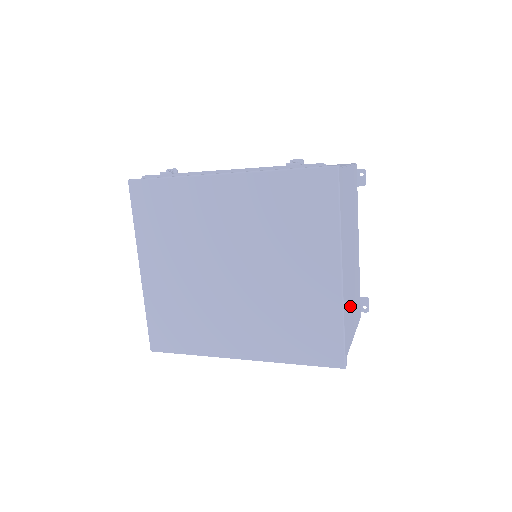
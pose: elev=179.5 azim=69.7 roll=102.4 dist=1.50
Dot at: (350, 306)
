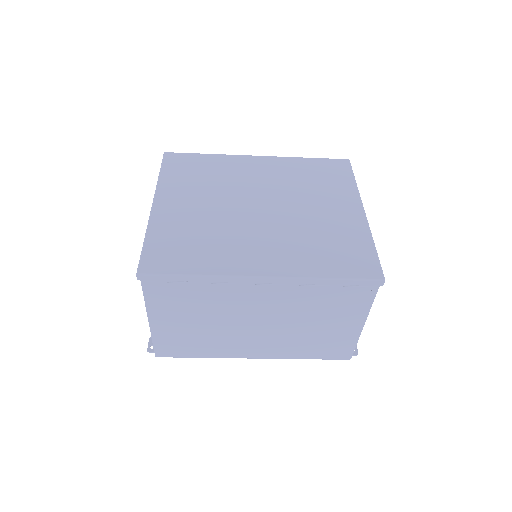
Dot at: occluded
